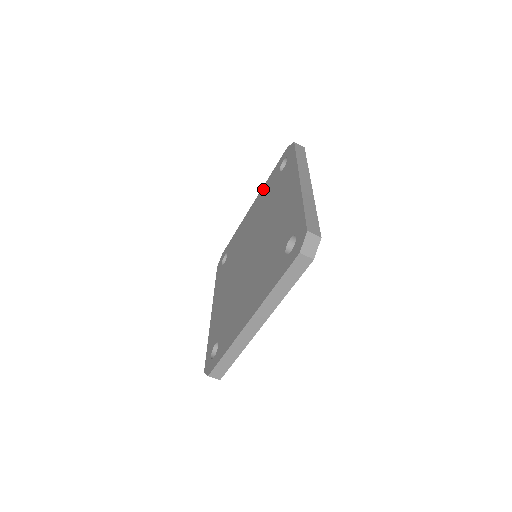
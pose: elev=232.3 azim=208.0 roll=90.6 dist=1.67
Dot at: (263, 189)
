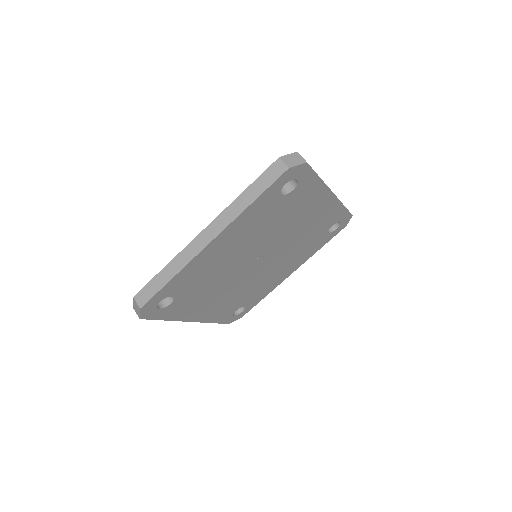
Dot at: occluded
